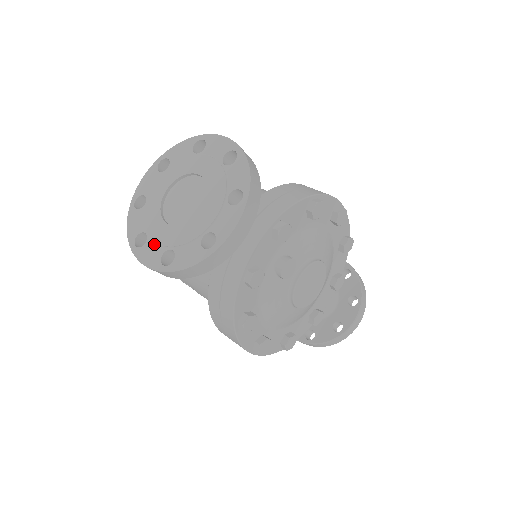
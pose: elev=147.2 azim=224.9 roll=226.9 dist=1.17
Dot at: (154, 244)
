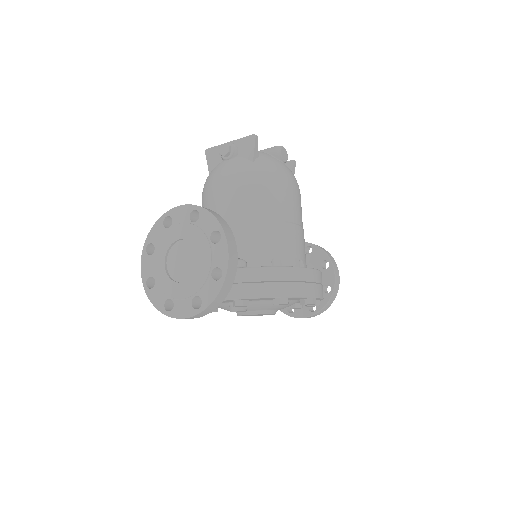
Dot at: (152, 263)
